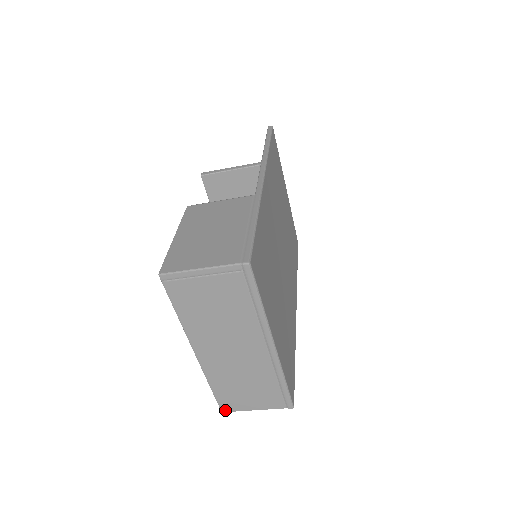
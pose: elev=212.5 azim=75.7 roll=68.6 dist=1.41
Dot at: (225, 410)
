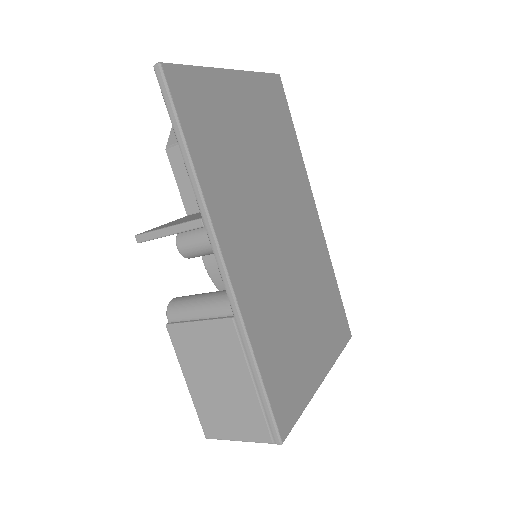
Dot at: occluded
